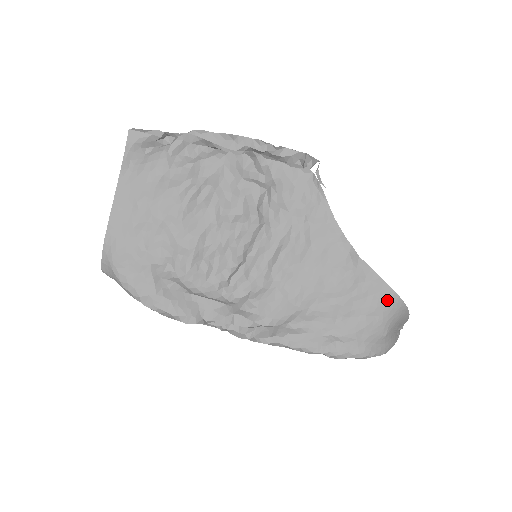
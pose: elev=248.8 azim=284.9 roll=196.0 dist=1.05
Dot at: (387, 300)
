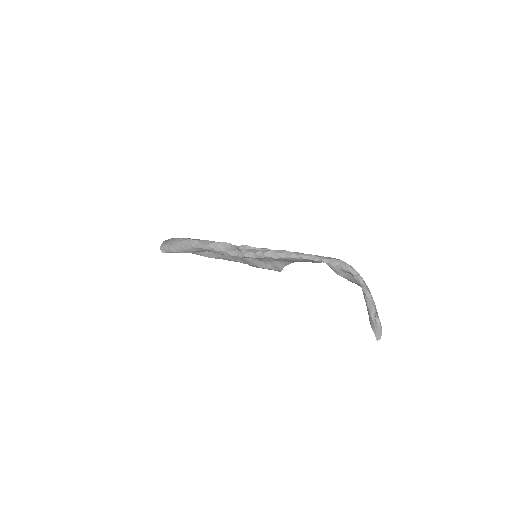
Dot at: occluded
